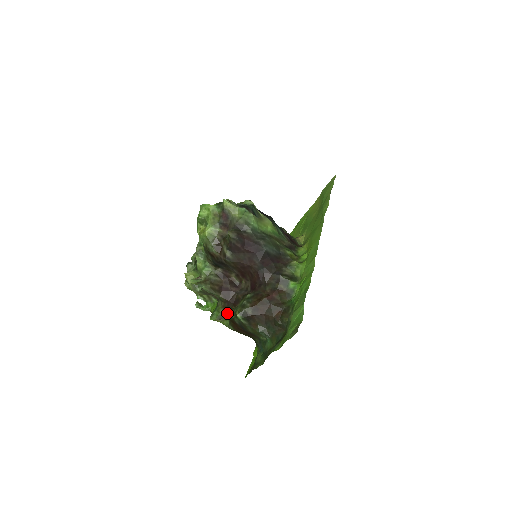
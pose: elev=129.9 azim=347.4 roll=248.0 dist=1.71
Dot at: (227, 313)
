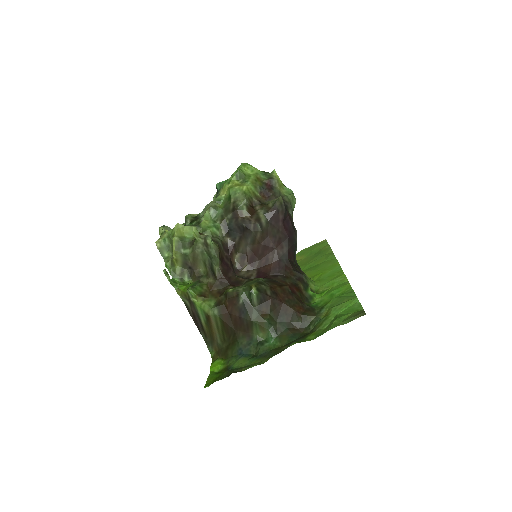
Dot at: (214, 293)
